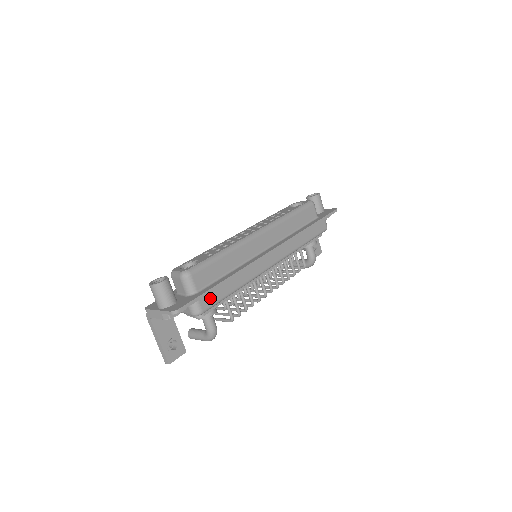
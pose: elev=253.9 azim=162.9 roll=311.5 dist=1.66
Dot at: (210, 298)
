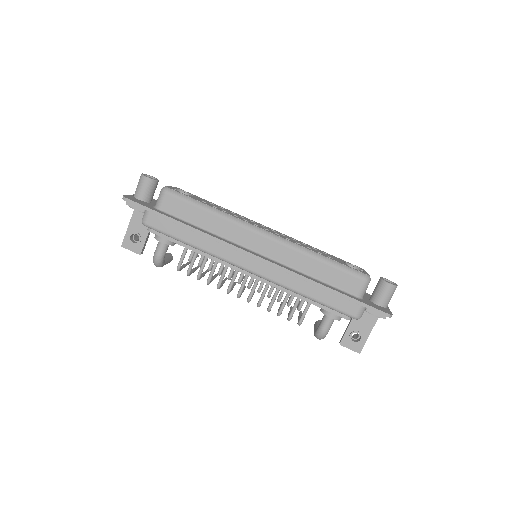
Dot at: (161, 222)
